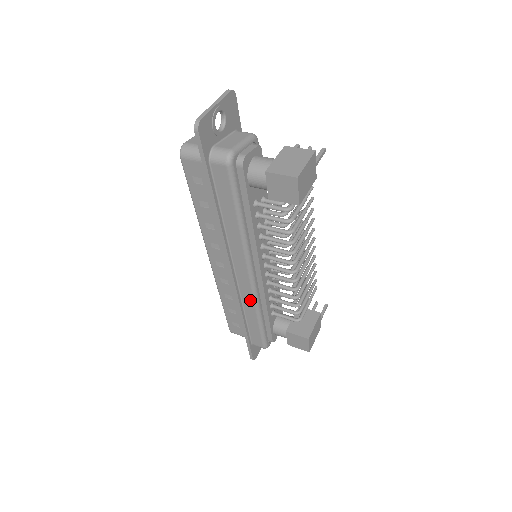
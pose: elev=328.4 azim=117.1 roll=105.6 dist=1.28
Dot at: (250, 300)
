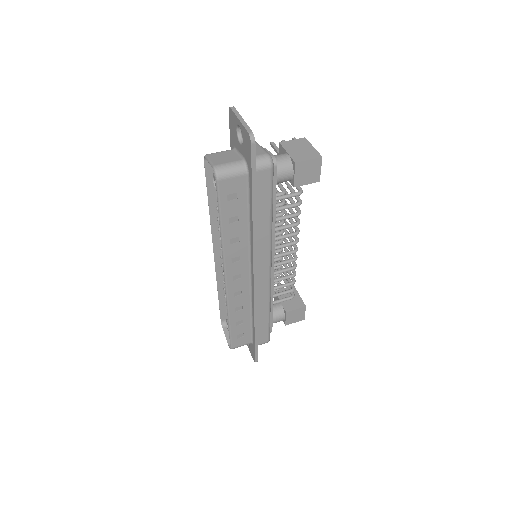
Dot at: (265, 297)
